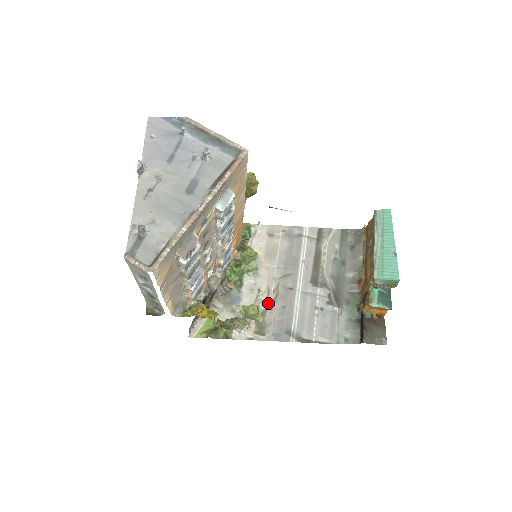
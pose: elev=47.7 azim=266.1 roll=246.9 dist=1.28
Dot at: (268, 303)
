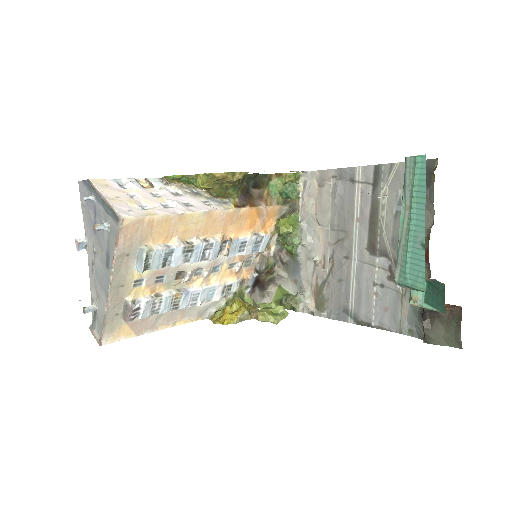
Dot at: (325, 275)
